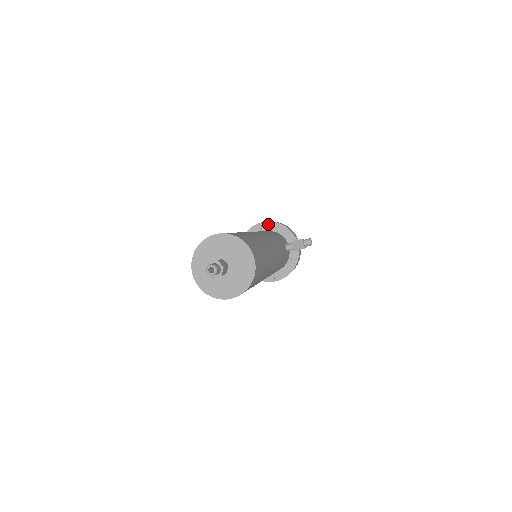
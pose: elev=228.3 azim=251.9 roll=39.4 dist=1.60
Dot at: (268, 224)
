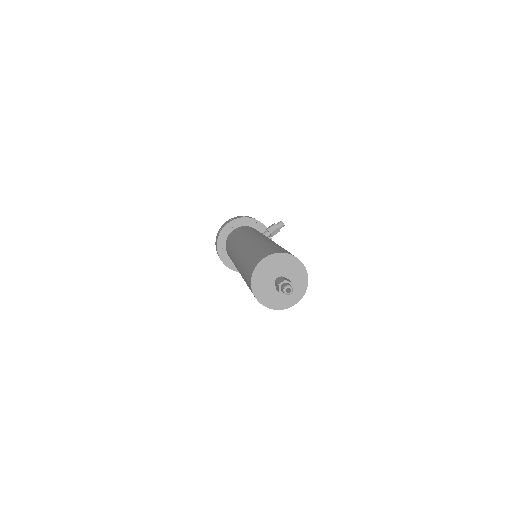
Dot at: (235, 222)
